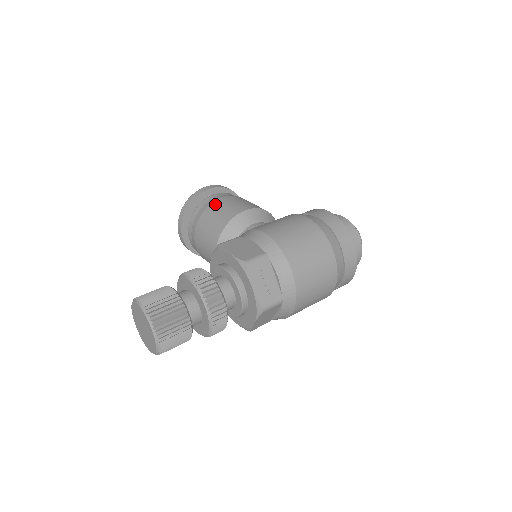
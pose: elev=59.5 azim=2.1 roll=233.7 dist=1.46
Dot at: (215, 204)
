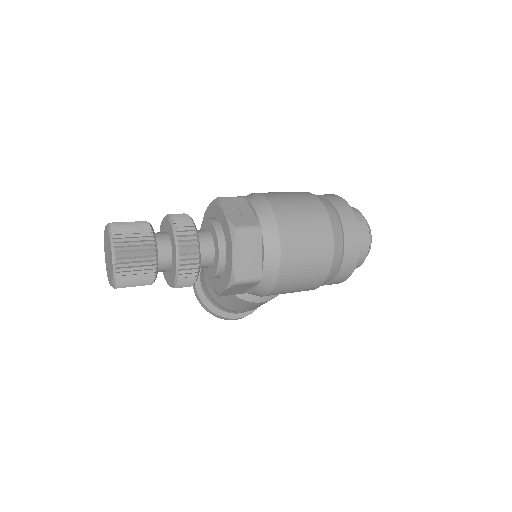
Dot at: occluded
